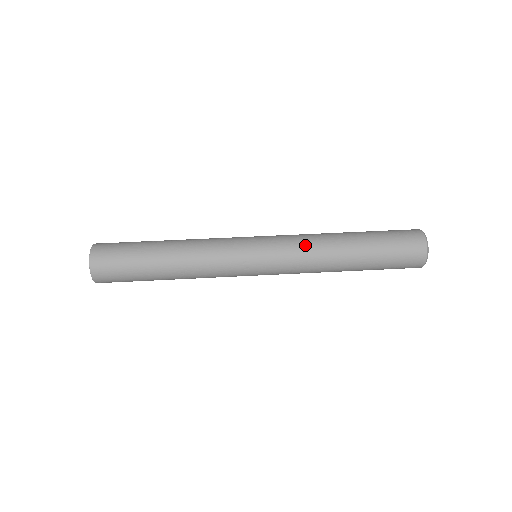
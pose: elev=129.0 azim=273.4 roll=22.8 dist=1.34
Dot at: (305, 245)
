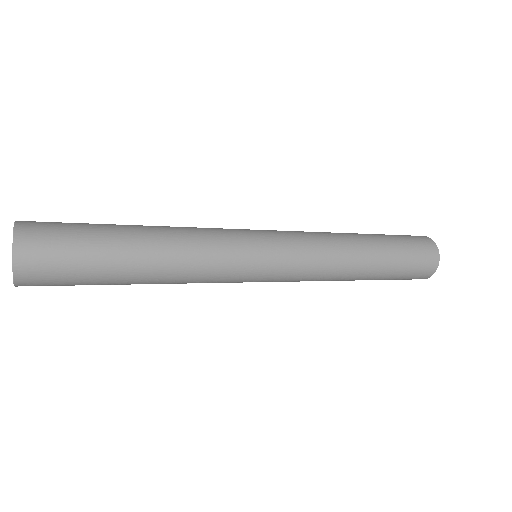
Dot at: occluded
